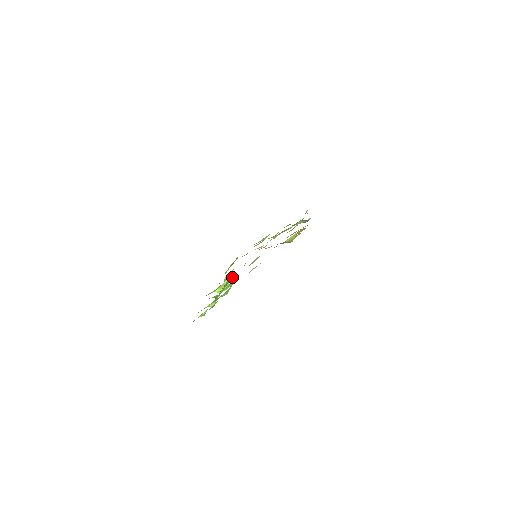
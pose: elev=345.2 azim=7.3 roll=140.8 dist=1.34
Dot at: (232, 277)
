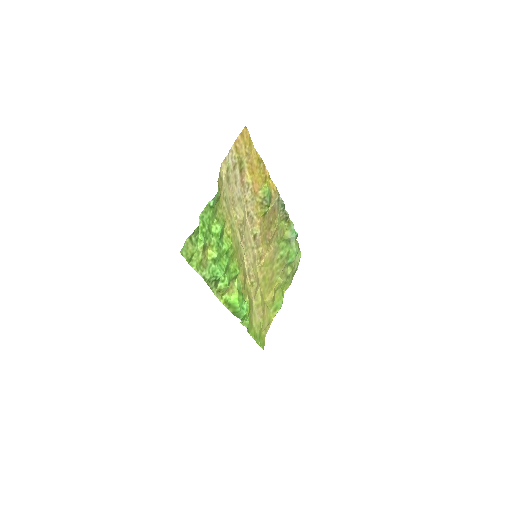
Dot at: (235, 260)
